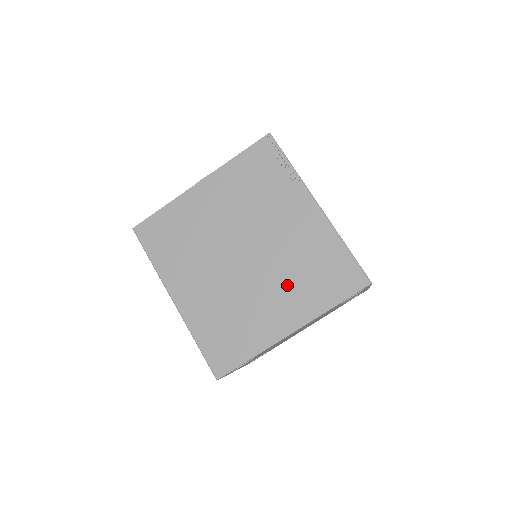
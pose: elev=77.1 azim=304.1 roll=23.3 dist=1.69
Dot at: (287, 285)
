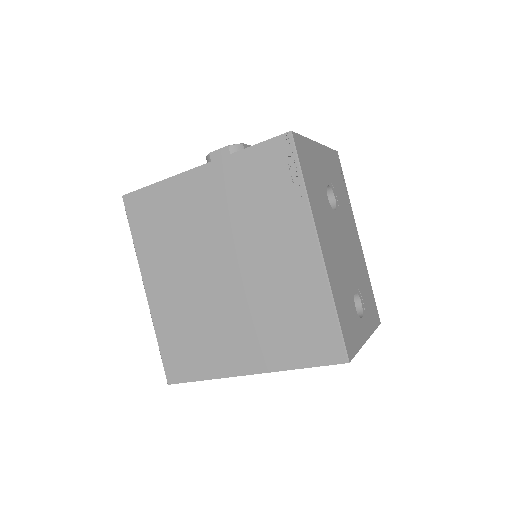
Dot at: (258, 324)
